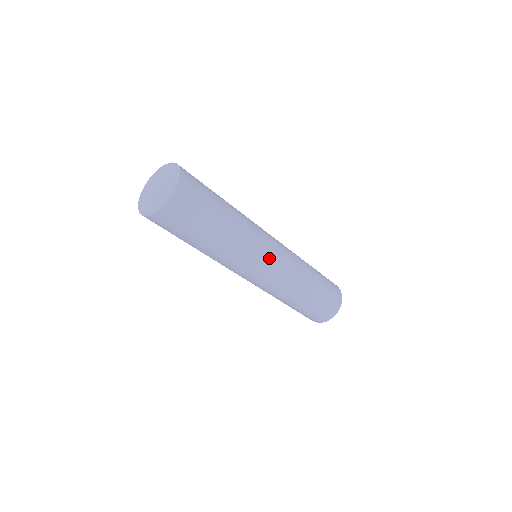
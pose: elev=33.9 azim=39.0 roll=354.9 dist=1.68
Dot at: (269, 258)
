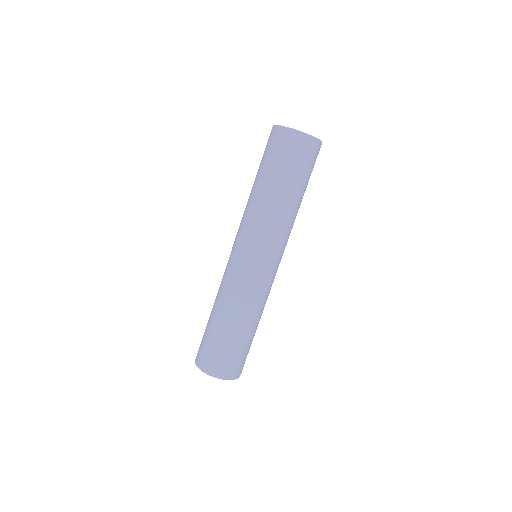
Dot at: (273, 259)
